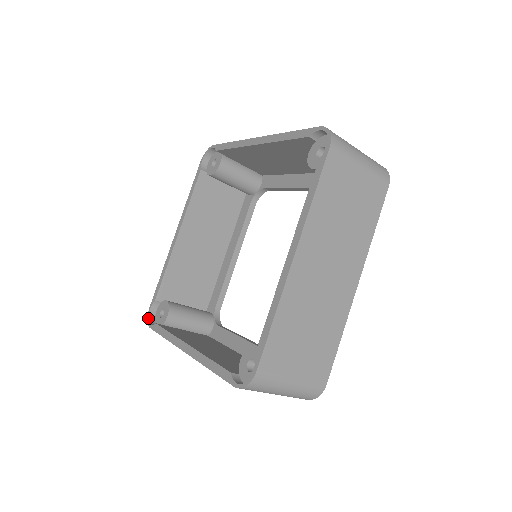
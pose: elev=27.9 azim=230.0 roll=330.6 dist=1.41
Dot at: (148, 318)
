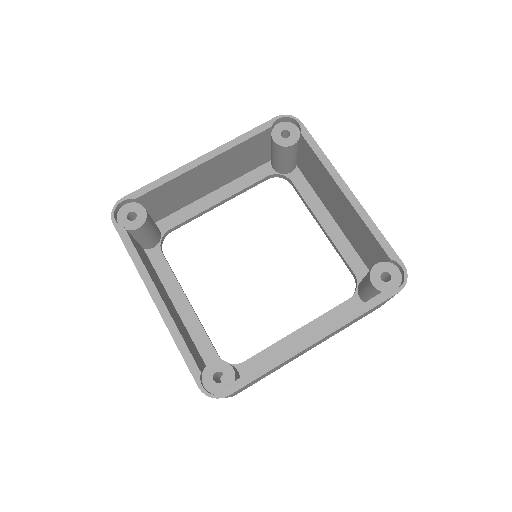
Dot at: (211, 395)
